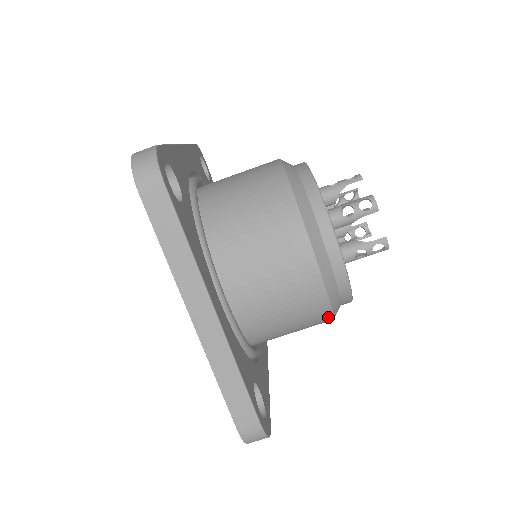
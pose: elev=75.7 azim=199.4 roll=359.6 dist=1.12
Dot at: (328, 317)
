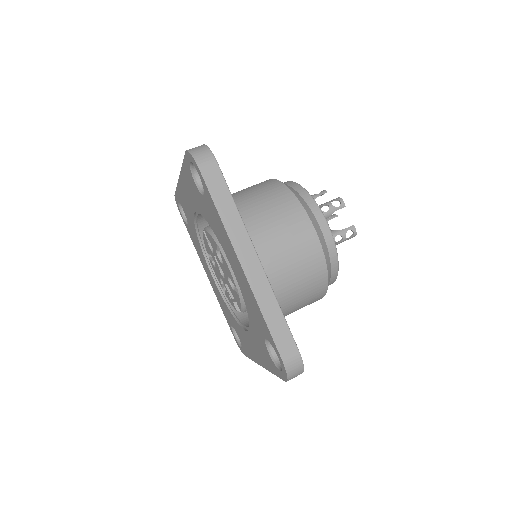
Dot at: (324, 286)
